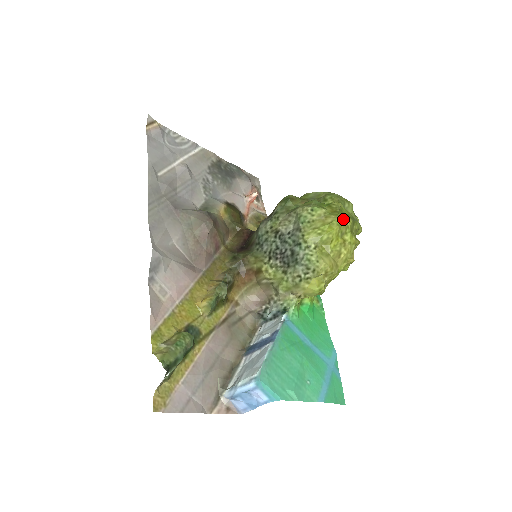
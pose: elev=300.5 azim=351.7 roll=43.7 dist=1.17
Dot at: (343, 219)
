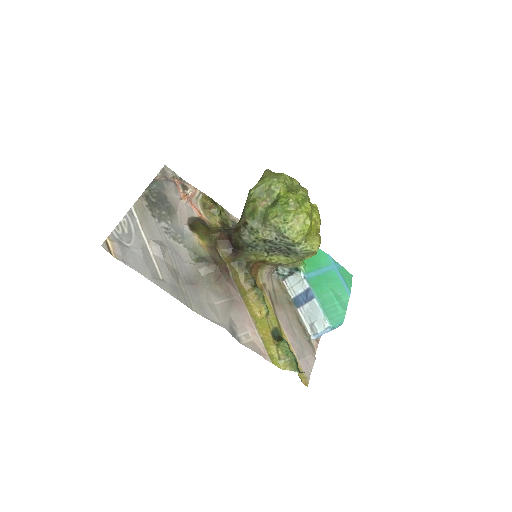
Dot at: (307, 211)
